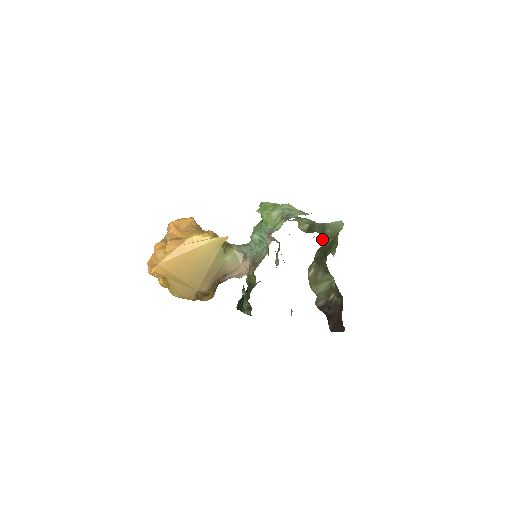
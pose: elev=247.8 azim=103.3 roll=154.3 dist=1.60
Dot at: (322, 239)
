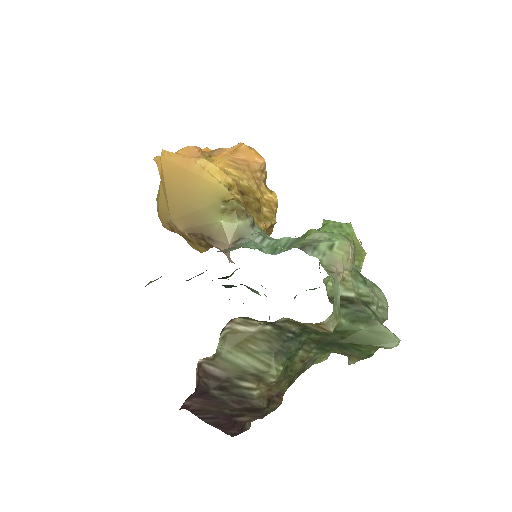
Dot at: occluded
